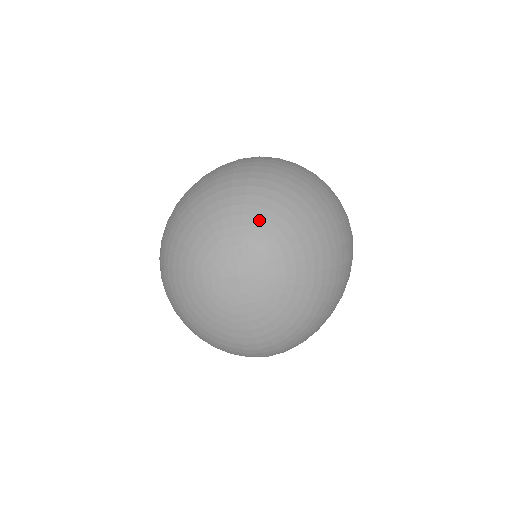
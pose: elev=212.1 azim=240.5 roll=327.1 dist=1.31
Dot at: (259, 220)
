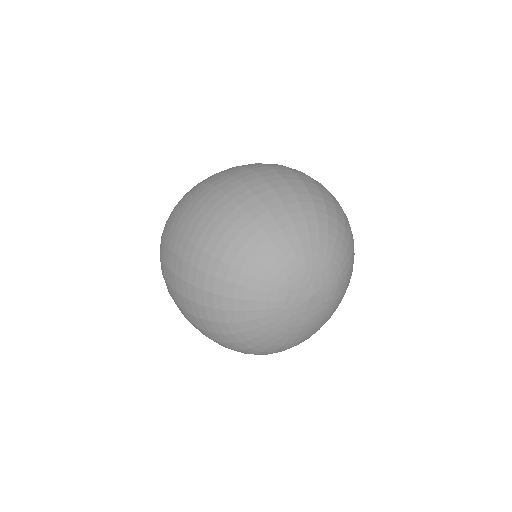
Dot at: (337, 252)
